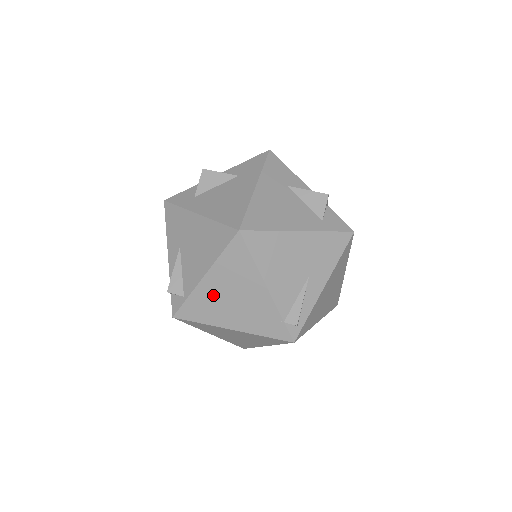
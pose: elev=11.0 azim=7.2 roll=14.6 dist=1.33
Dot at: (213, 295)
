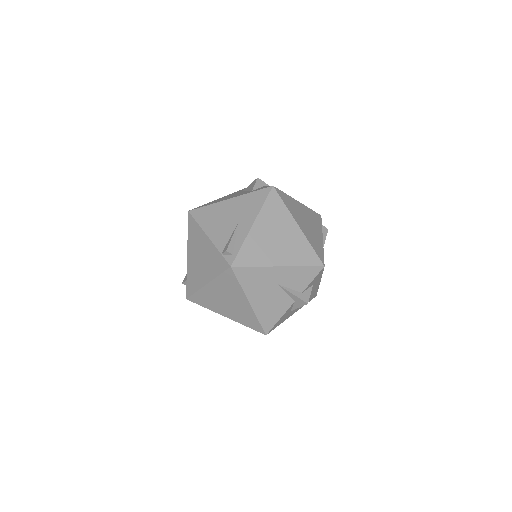
Dot at: (193, 265)
